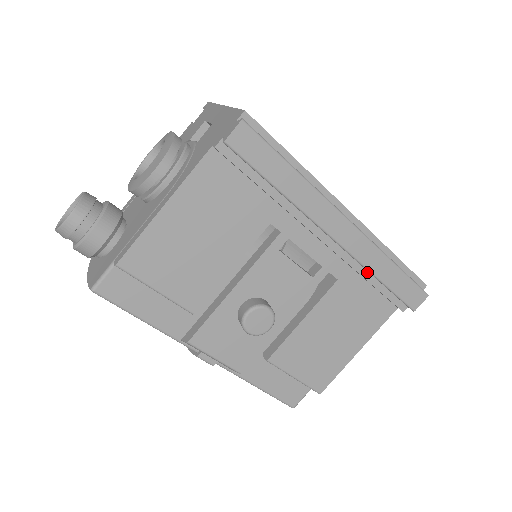
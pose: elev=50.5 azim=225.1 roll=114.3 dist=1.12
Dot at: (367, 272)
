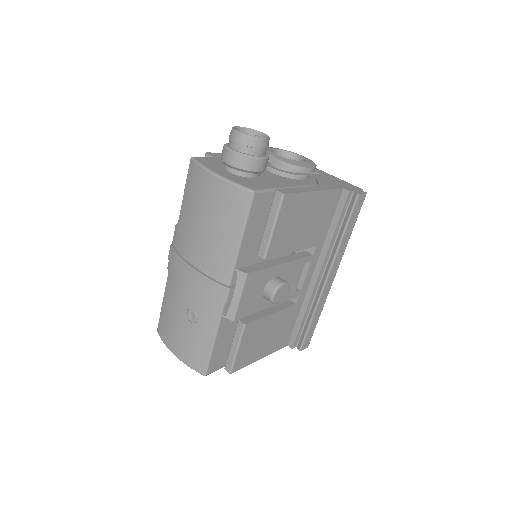
Dot at: (308, 311)
